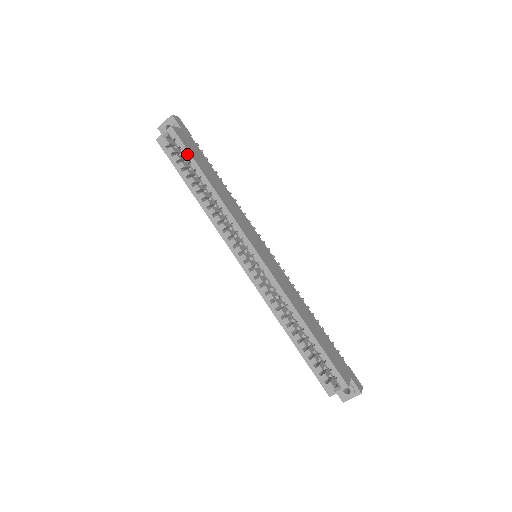
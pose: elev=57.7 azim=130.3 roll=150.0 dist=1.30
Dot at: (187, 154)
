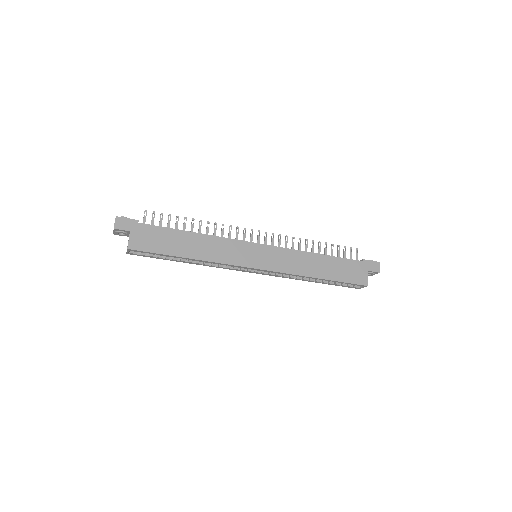
Dot at: (157, 254)
